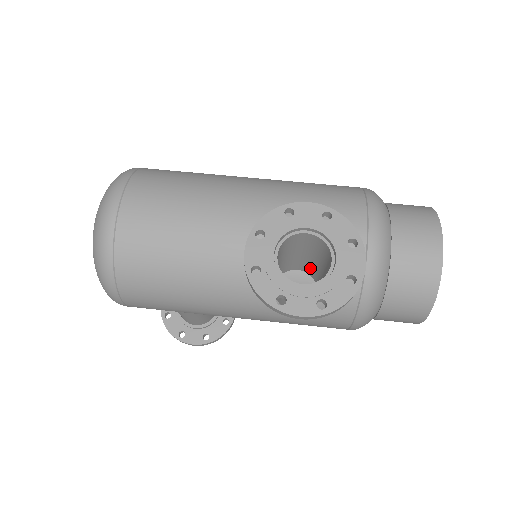
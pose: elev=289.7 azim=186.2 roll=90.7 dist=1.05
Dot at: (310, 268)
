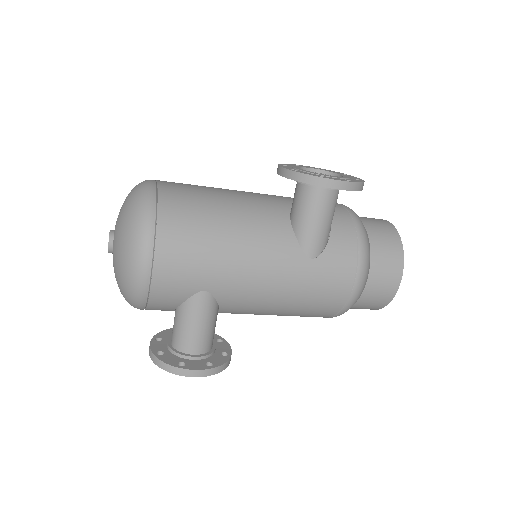
Dot at: occluded
